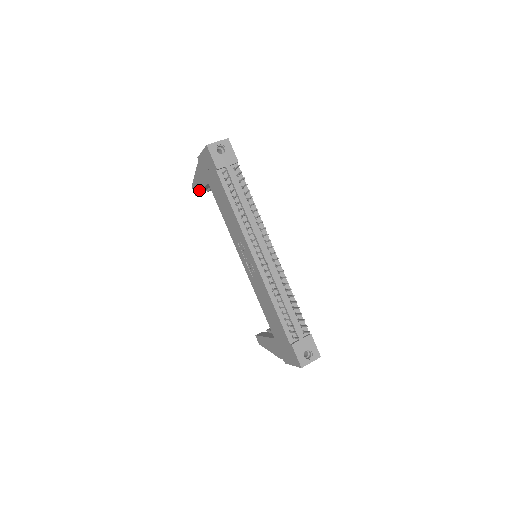
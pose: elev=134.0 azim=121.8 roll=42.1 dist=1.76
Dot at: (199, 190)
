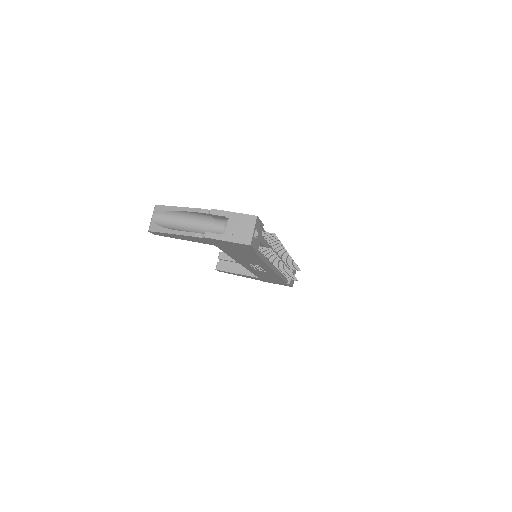
Dot at: (175, 238)
